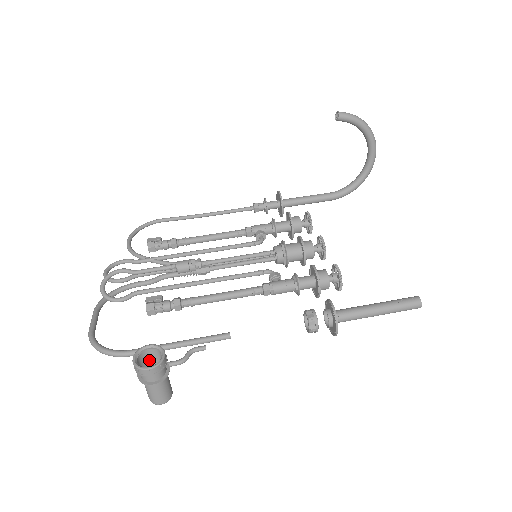
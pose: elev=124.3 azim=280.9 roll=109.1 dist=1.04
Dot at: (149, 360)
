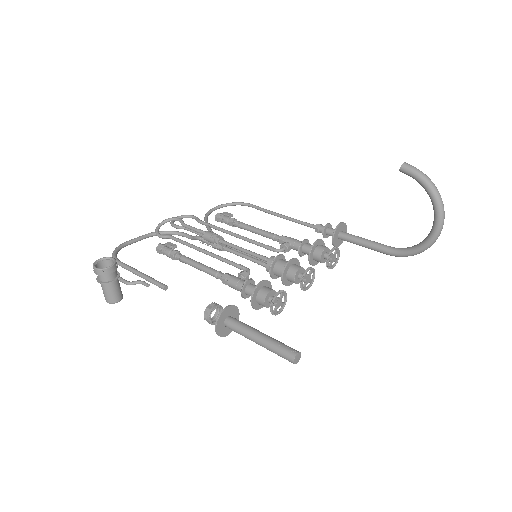
Dot at: occluded
